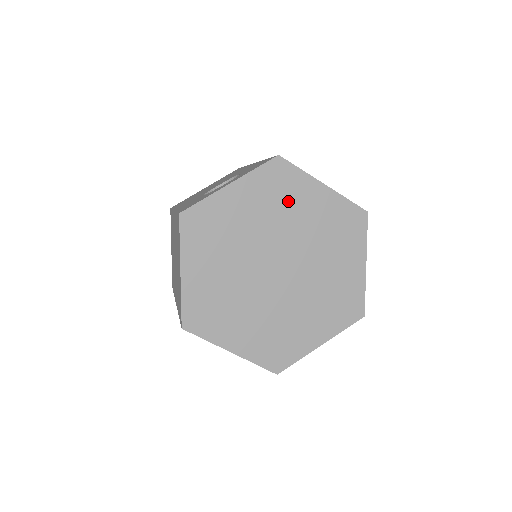
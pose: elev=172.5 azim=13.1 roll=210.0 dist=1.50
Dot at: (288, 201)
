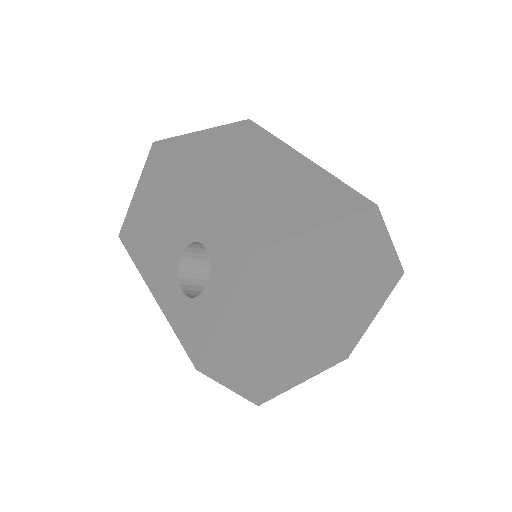
Dot at: (291, 272)
